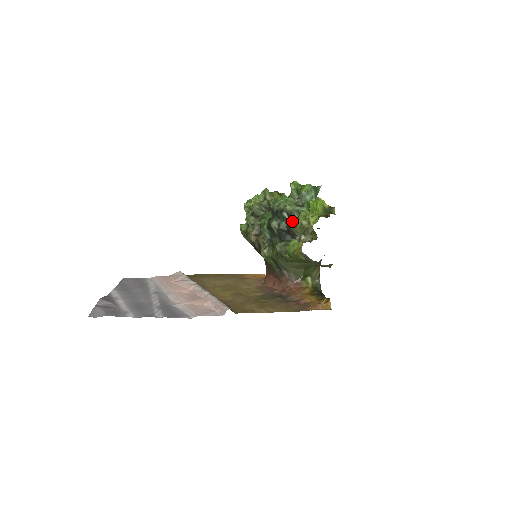
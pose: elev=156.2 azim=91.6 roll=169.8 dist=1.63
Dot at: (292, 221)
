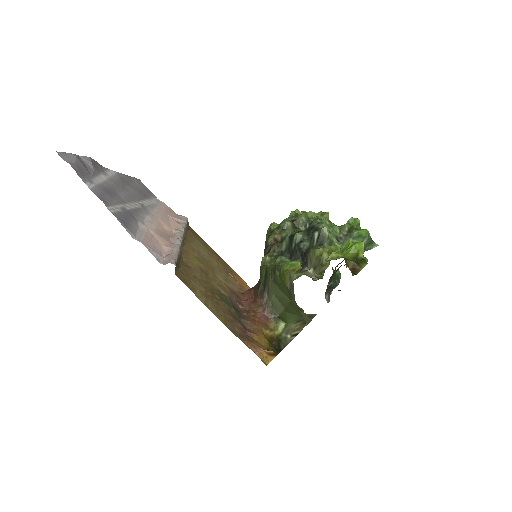
Dot at: (316, 247)
